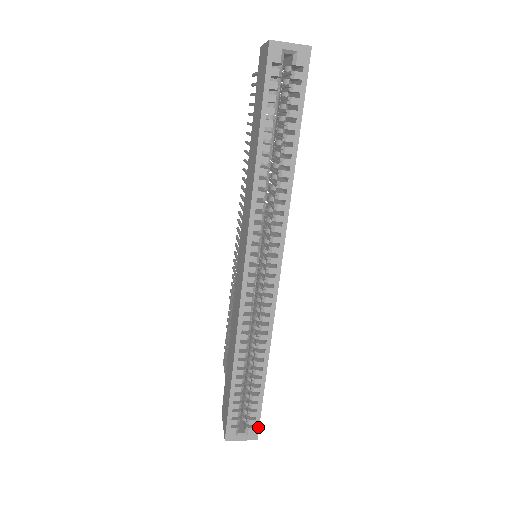
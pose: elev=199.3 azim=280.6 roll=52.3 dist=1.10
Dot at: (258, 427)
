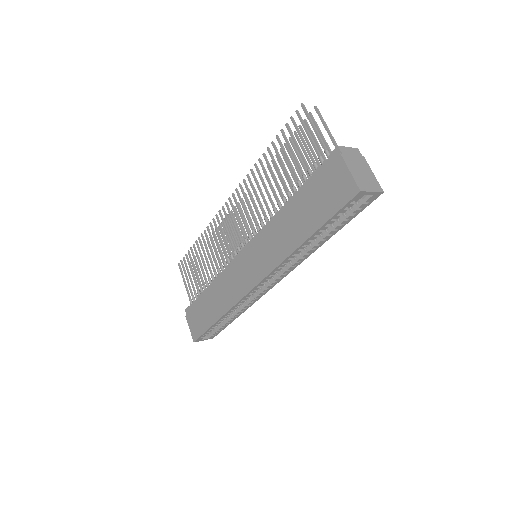
Dot at: occluded
